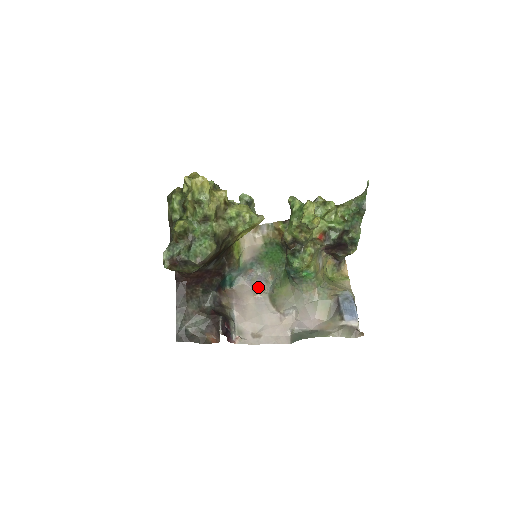
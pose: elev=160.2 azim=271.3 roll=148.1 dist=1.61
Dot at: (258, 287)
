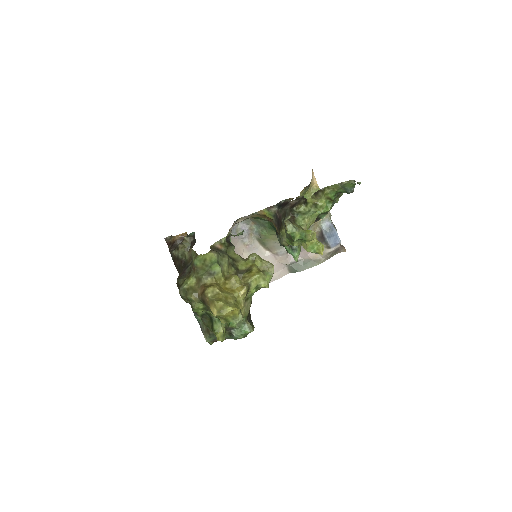
Dot at: (245, 237)
